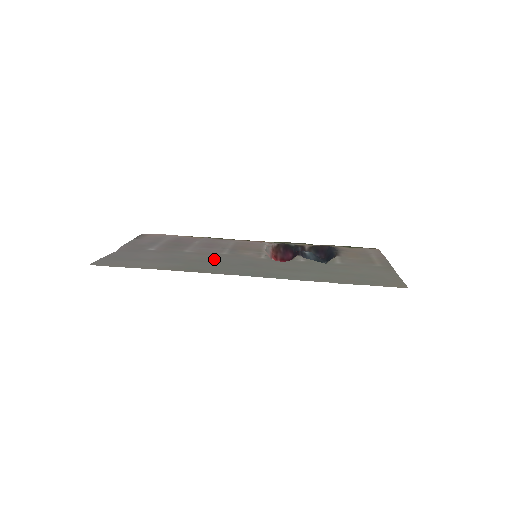
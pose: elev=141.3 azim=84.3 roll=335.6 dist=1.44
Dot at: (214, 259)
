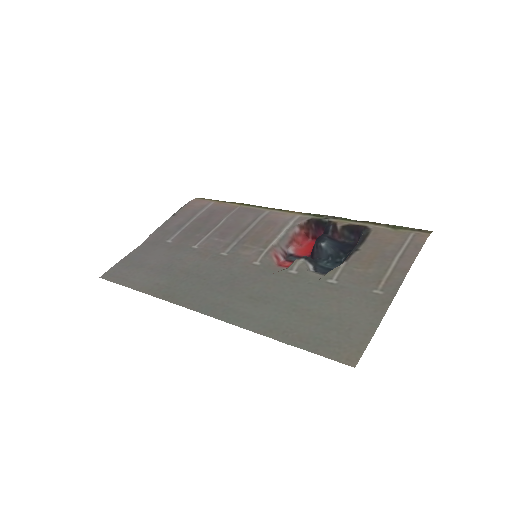
Dot at: (203, 268)
